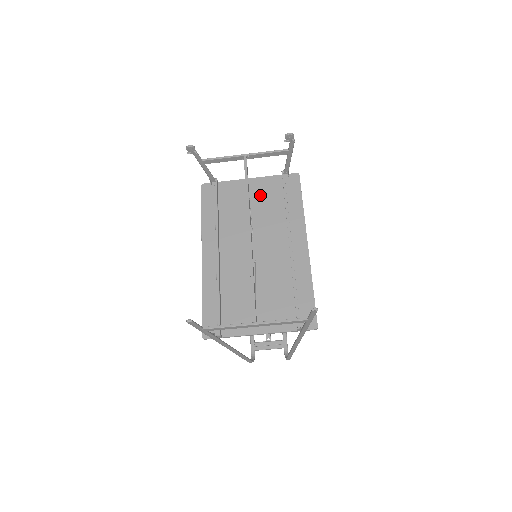
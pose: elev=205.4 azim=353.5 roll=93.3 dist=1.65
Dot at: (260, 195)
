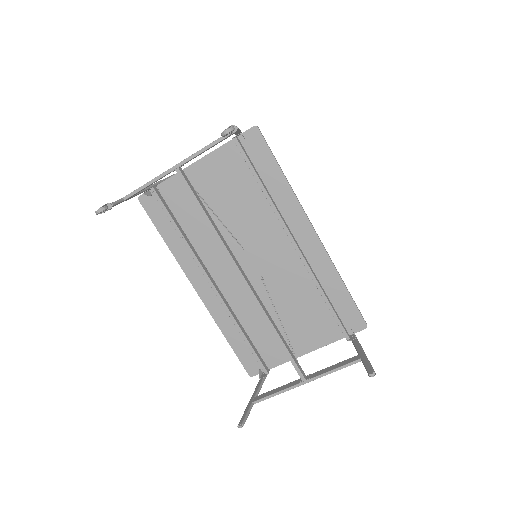
Dot at: (221, 184)
